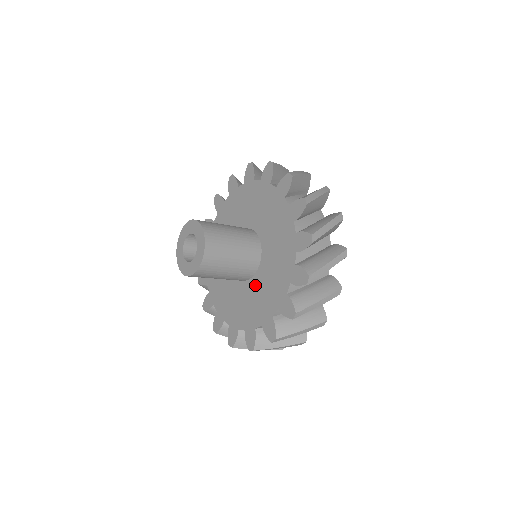
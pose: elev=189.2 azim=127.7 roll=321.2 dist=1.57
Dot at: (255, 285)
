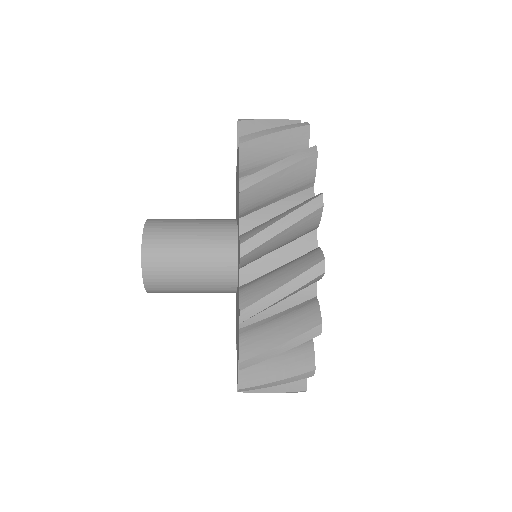
Dot at: (237, 302)
